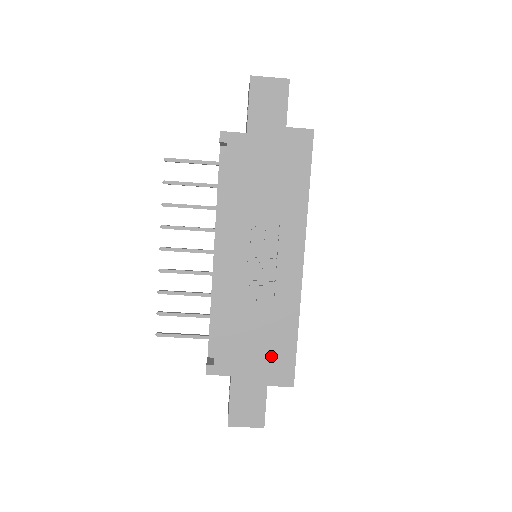
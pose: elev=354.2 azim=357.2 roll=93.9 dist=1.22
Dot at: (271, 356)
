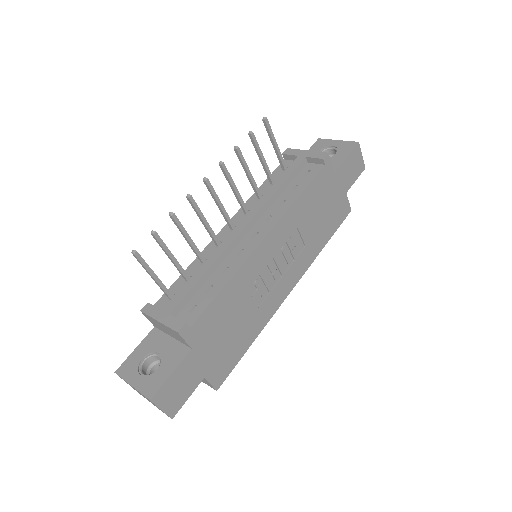
Dot at: (226, 351)
